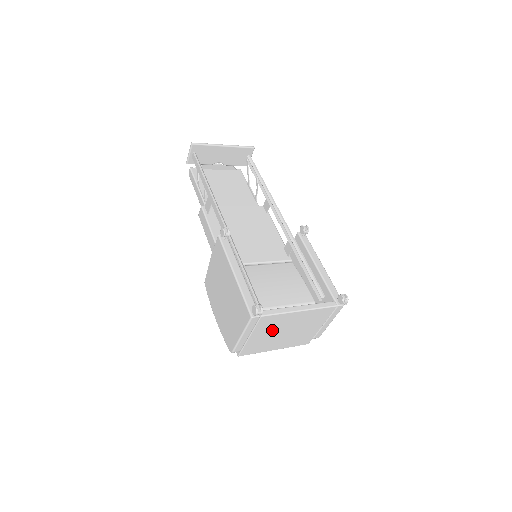
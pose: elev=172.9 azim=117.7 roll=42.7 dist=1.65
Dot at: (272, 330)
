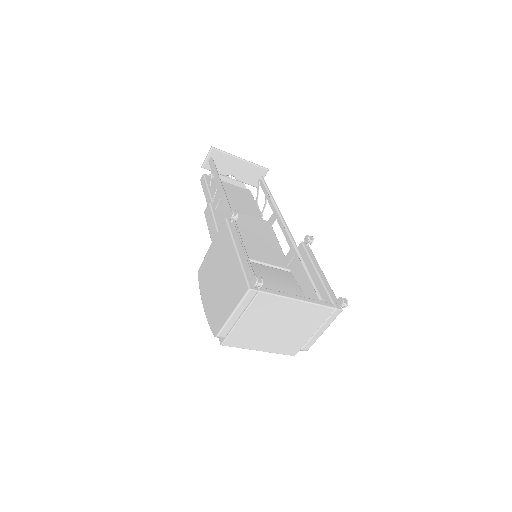
Dot at: (265, 318)
